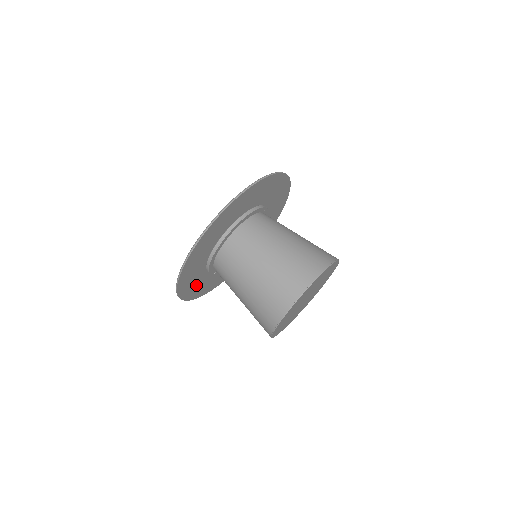
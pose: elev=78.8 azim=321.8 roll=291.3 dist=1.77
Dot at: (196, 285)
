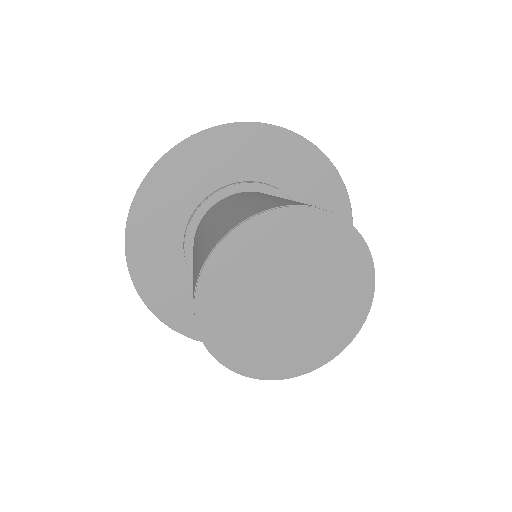
Dot at: (172, 292)
